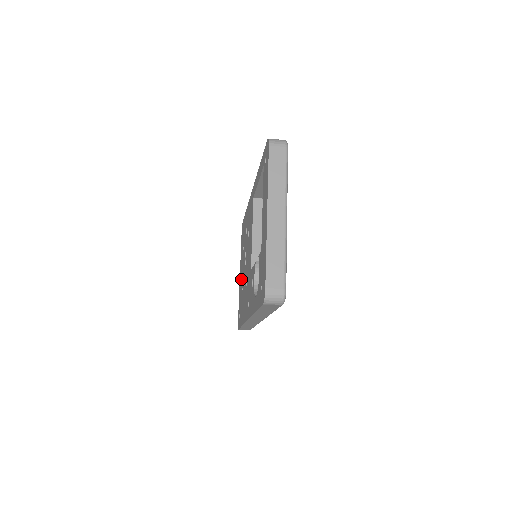
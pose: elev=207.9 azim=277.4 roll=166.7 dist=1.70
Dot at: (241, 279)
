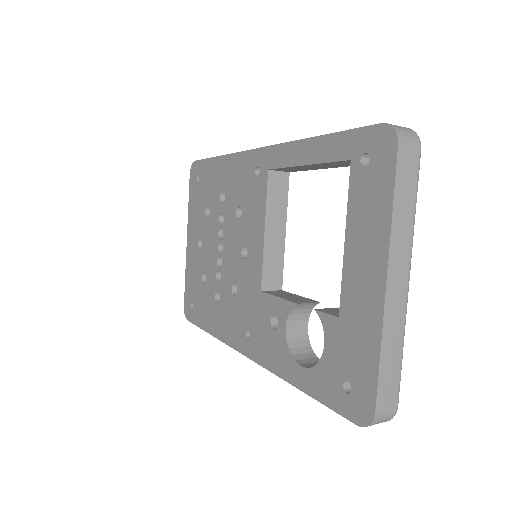
Dot at: (197, 255)
